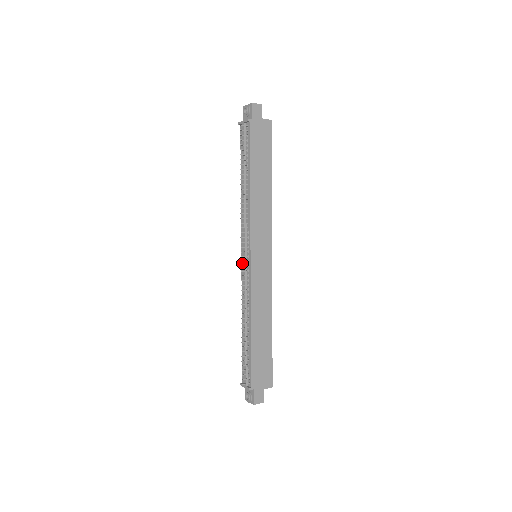
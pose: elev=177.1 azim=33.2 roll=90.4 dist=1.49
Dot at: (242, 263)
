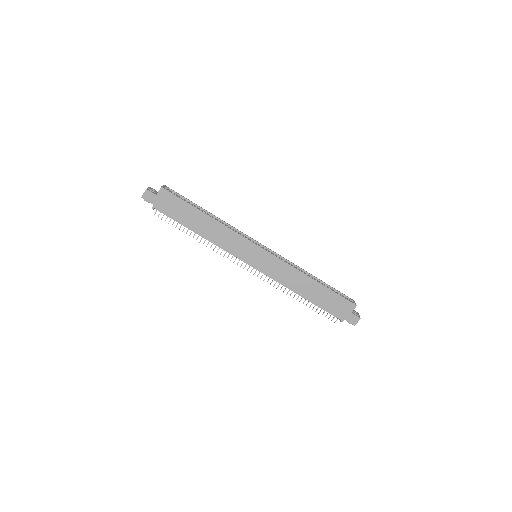
Dot at: occluded
